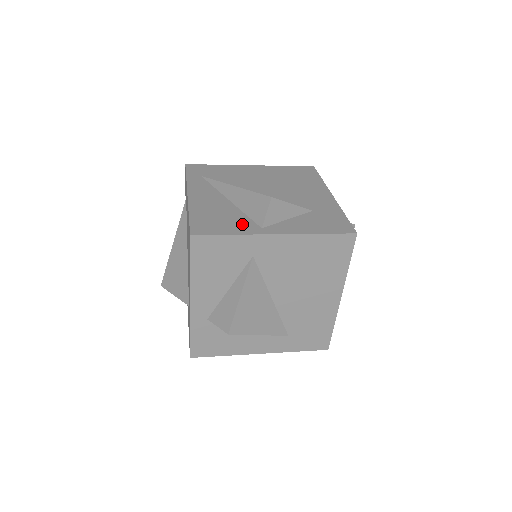
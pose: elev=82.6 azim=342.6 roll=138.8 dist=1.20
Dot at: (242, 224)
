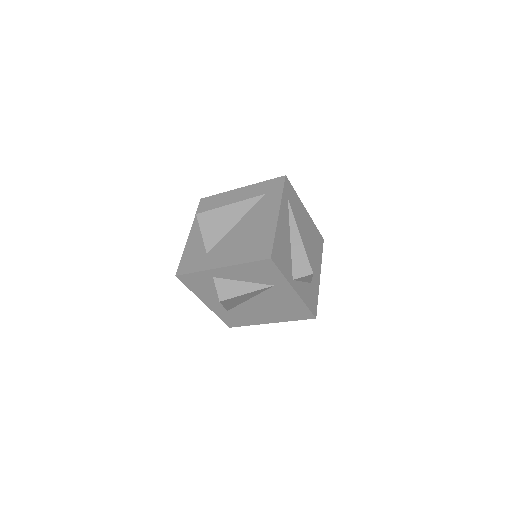
Dot at: (288, 269)
